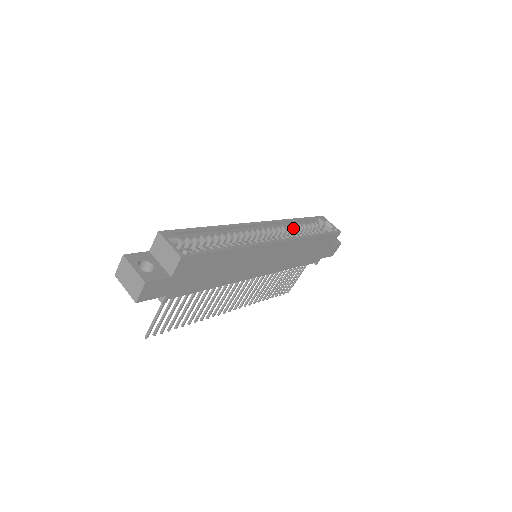
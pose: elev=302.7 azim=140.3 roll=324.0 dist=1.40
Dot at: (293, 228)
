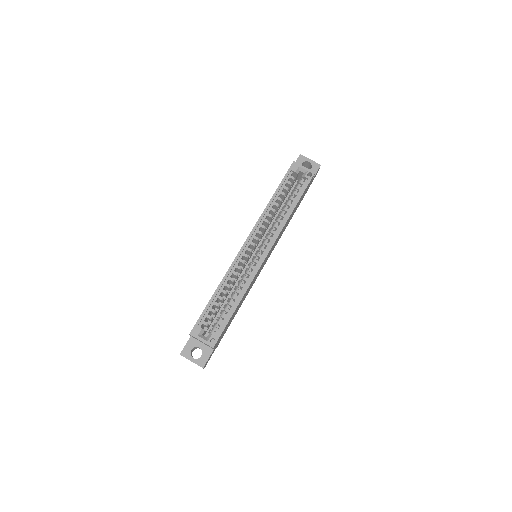
Dot at: (273, 212)
